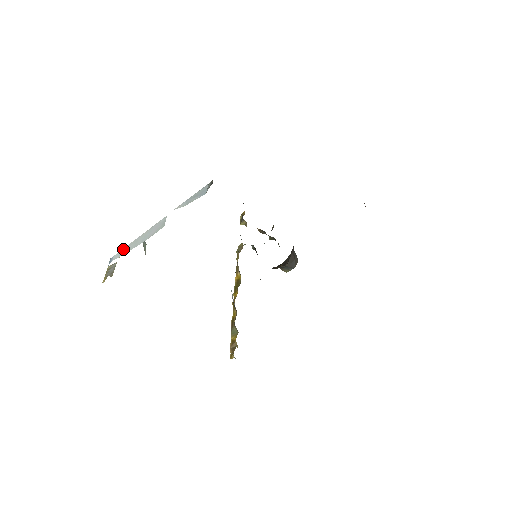
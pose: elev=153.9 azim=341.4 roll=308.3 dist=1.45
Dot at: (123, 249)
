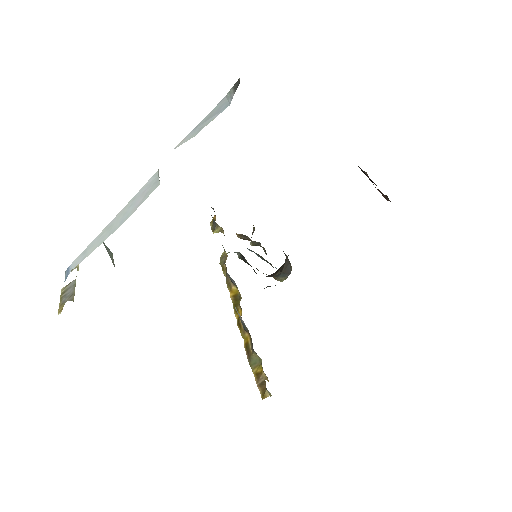
Dot at: (87, 247)
